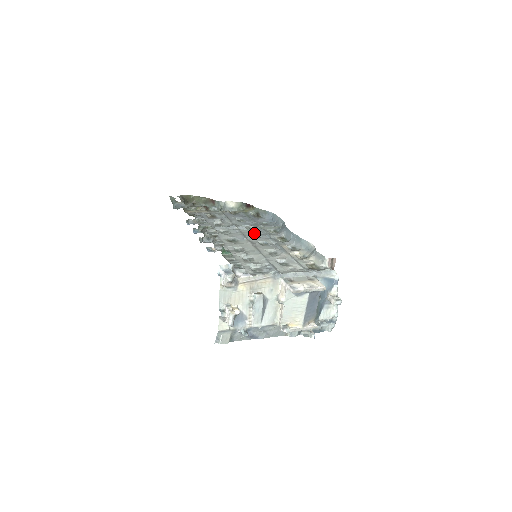
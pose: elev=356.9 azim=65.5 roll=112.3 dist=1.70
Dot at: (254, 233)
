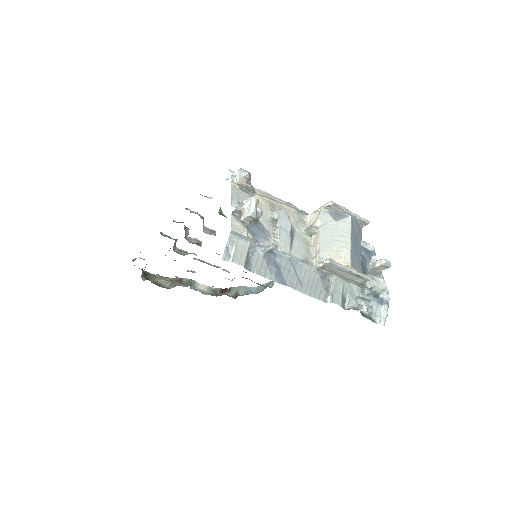
Dot at: (243, 271)
